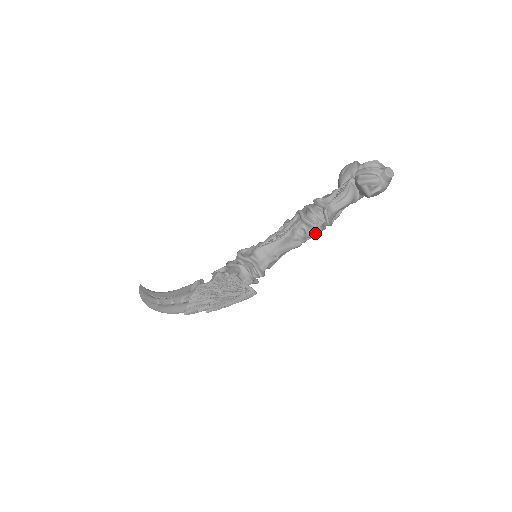
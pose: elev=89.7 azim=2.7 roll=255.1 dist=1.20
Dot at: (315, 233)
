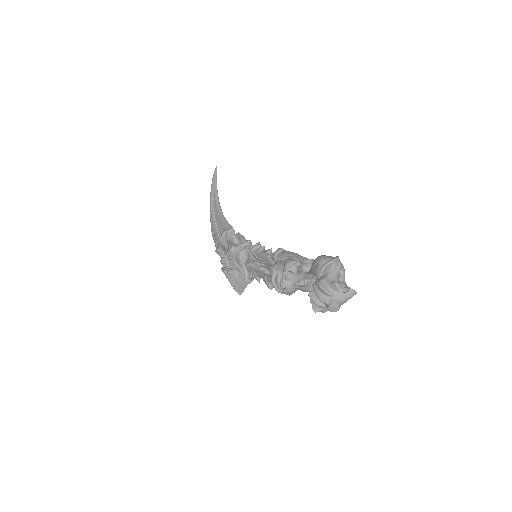
Dot at: (281, 292)
